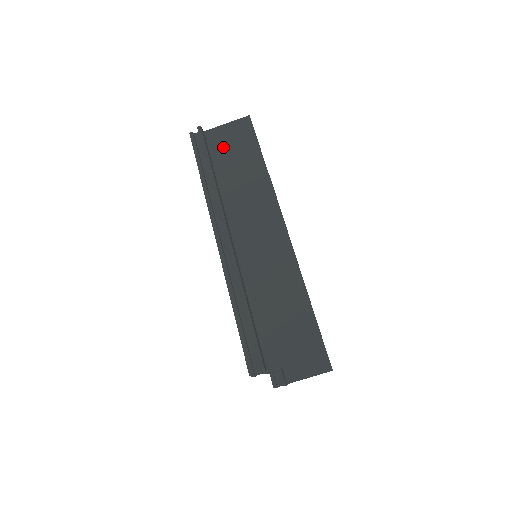
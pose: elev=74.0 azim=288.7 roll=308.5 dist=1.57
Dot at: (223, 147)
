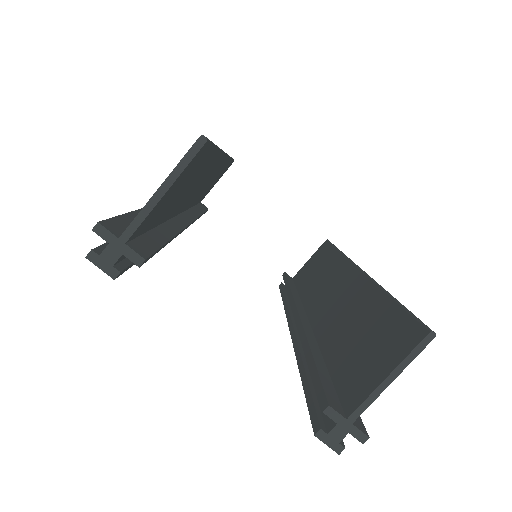
Dot at: occluded
